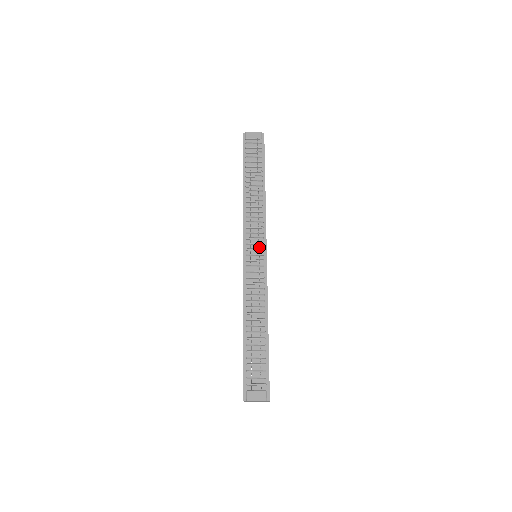
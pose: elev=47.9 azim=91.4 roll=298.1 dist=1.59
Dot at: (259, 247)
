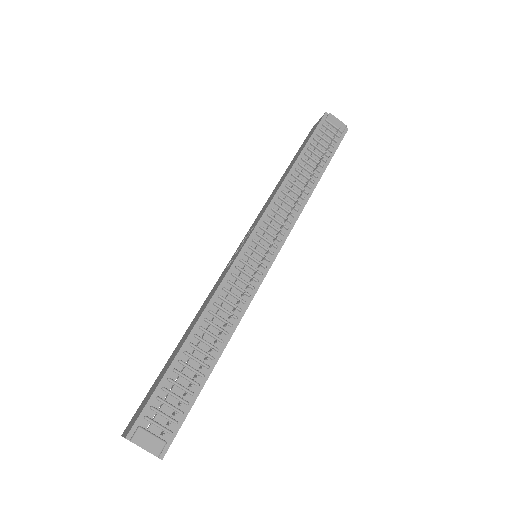
Dot at: (269, 248)
